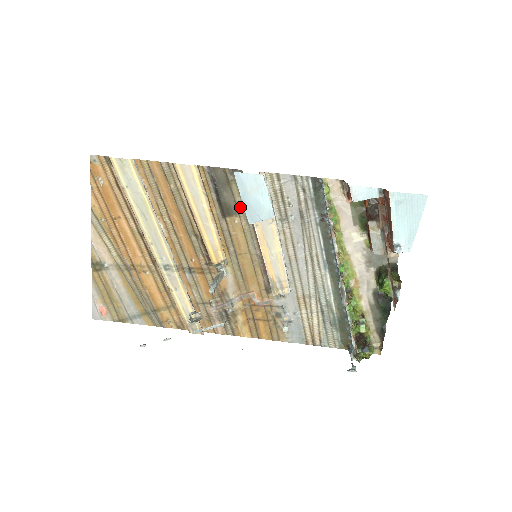
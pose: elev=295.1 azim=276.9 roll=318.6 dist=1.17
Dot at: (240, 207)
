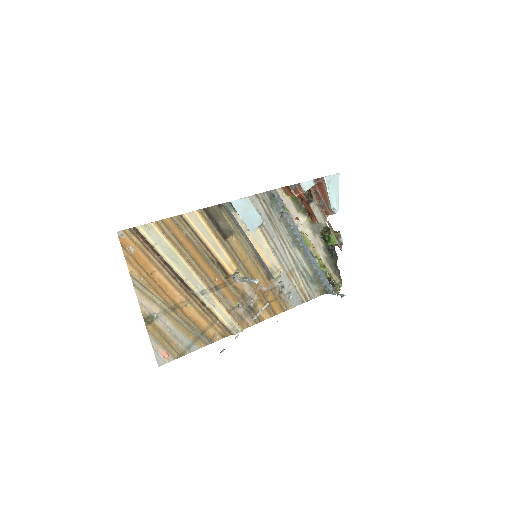
Dot at: (233, 228)
